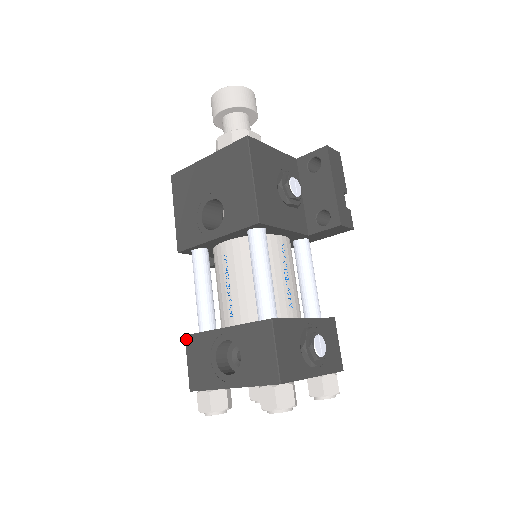
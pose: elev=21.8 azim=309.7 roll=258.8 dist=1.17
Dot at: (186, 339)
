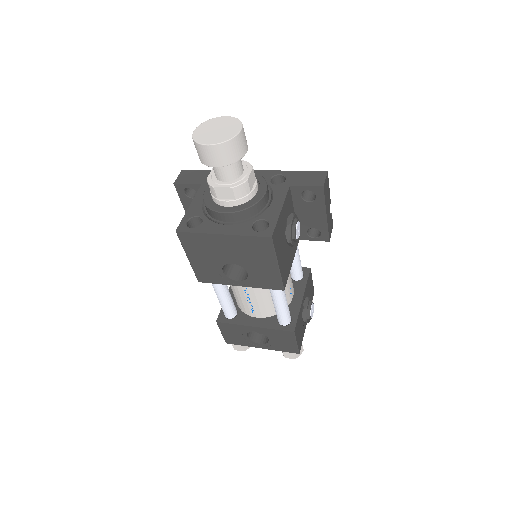
Dot at: (218, 324)
